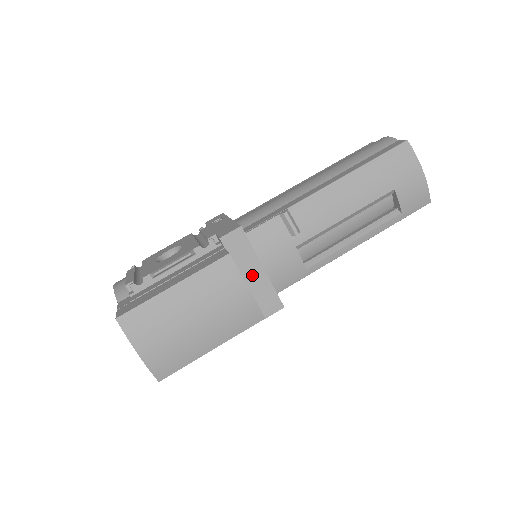
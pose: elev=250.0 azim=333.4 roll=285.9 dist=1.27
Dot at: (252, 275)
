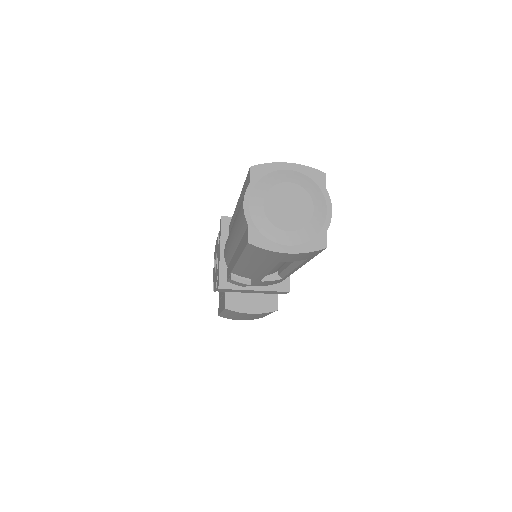
Dot at: (253, 292)
